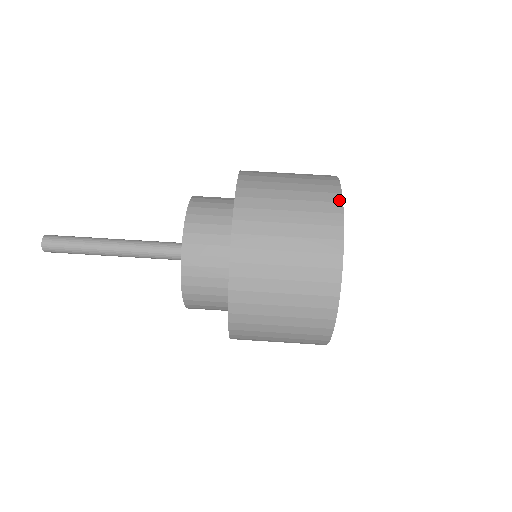
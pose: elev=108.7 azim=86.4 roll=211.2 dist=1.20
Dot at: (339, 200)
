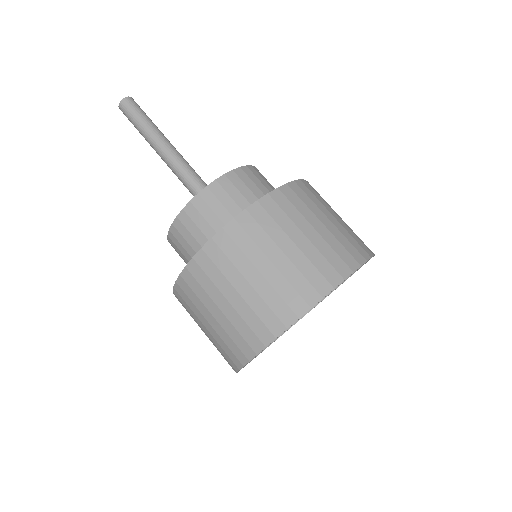
Dot at: (299, 313)
